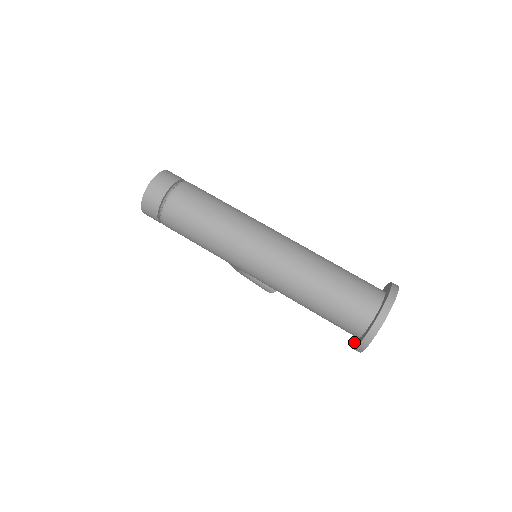
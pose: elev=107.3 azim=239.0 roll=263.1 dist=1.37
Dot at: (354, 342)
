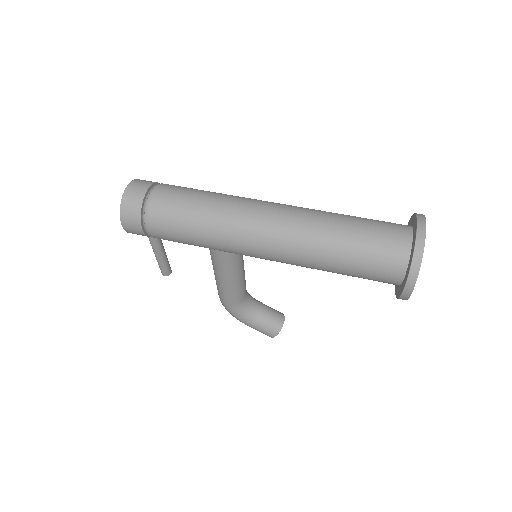
Dot at: (398, 293)
